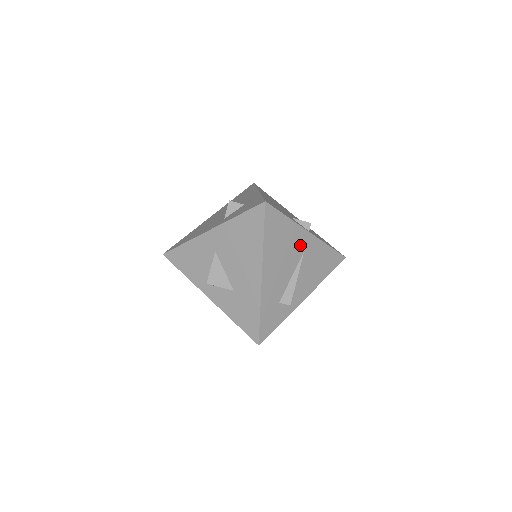
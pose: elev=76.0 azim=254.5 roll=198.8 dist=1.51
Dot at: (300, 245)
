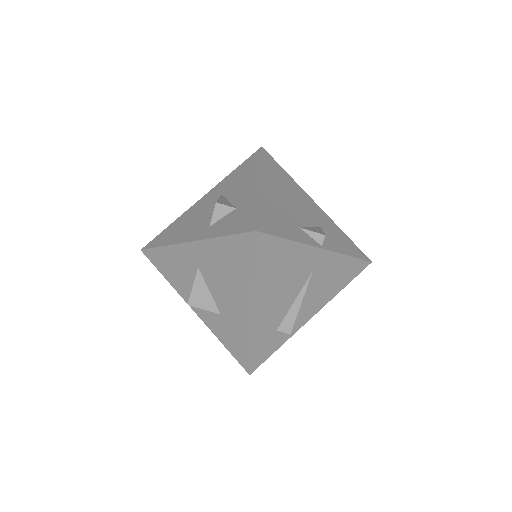
Dot at: (307, 266)
